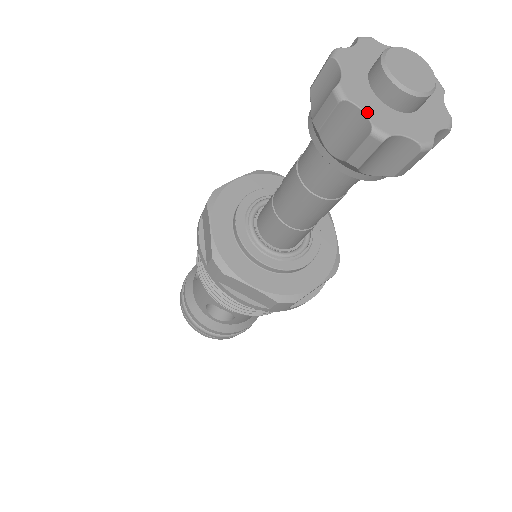
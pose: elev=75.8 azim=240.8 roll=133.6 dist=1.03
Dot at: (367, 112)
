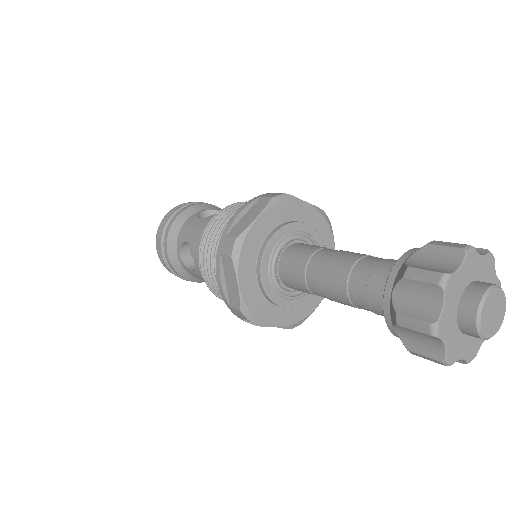
Dot at: (445, 309)
